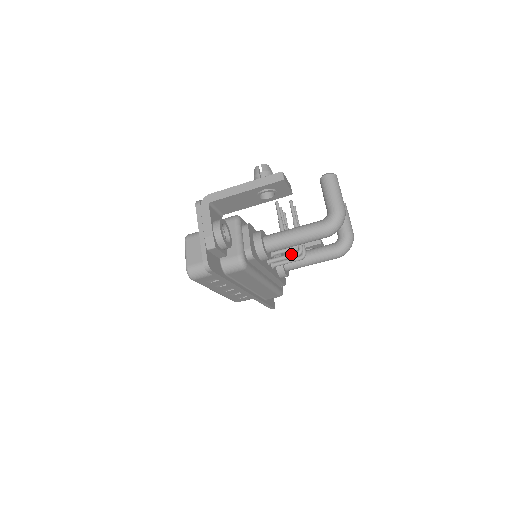
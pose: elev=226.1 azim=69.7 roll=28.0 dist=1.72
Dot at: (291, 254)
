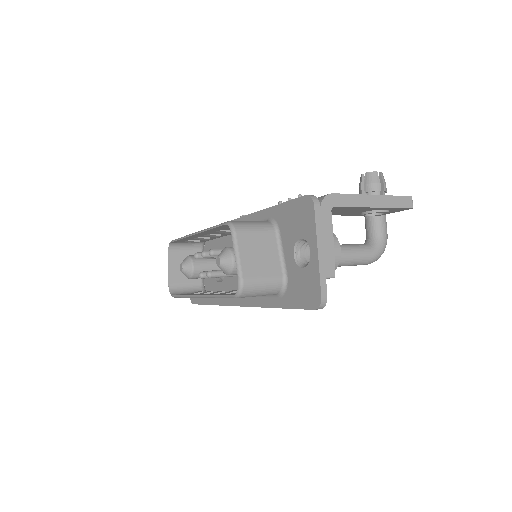
Dot at: occluded
